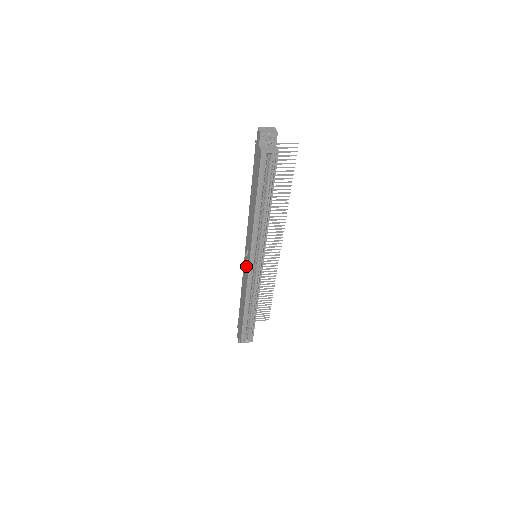
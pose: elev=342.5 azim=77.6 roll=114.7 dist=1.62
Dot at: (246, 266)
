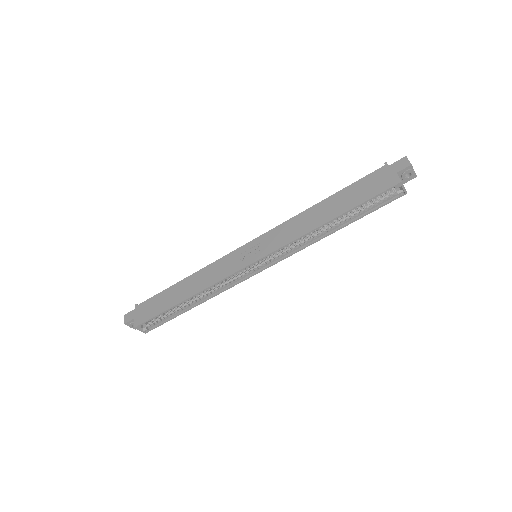
Dot at: (240, 259)
